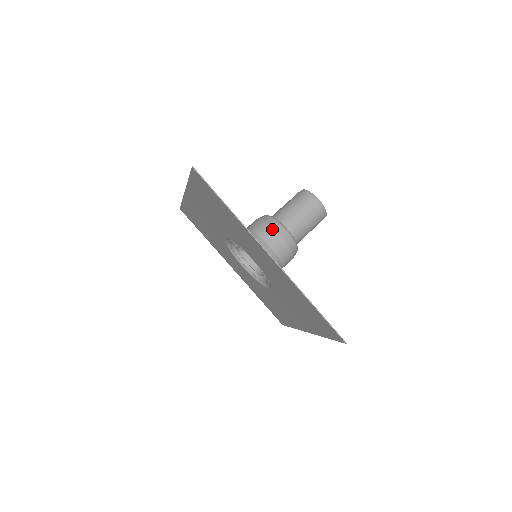
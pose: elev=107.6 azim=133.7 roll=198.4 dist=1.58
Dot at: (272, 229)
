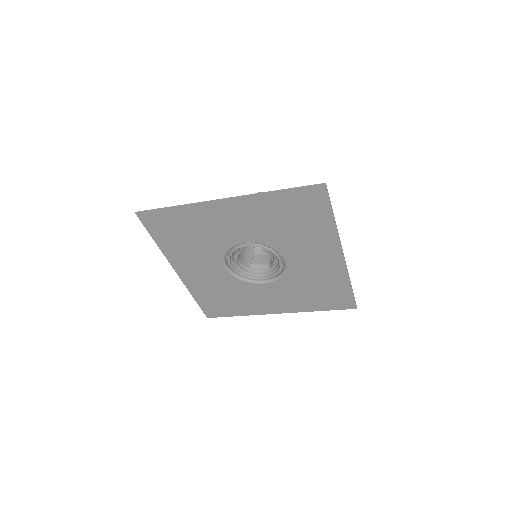
Dot at: occluded
